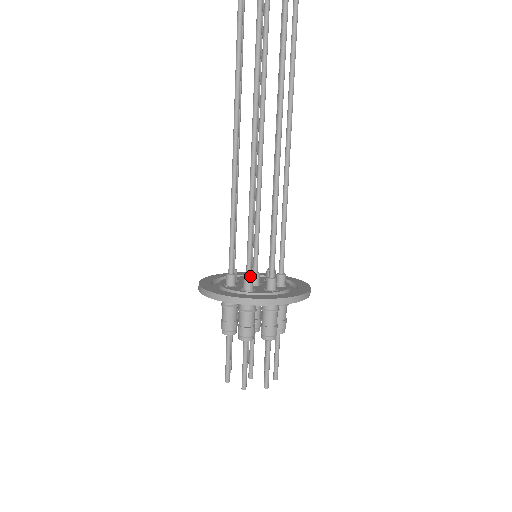
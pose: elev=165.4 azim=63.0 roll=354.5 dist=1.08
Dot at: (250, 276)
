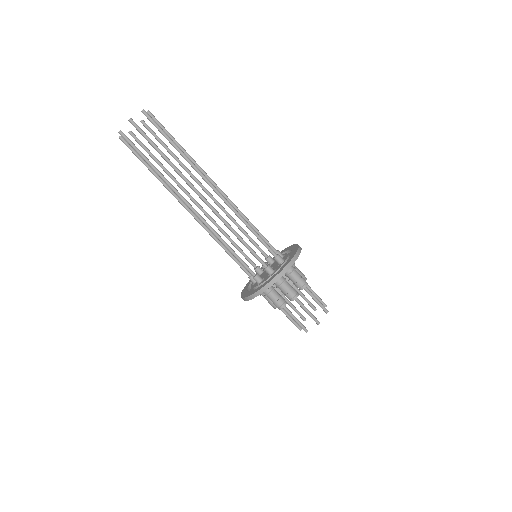
Dot at: (254, 275)
